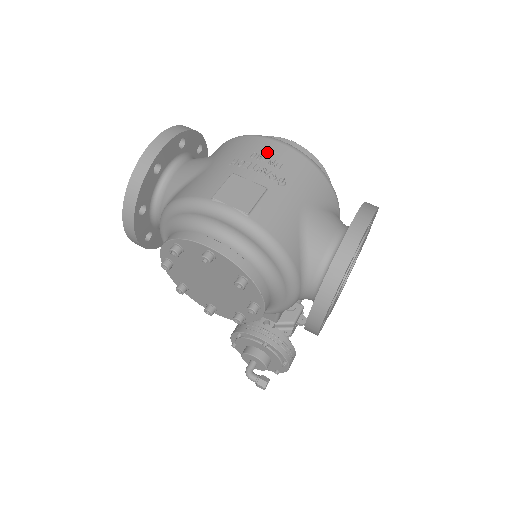
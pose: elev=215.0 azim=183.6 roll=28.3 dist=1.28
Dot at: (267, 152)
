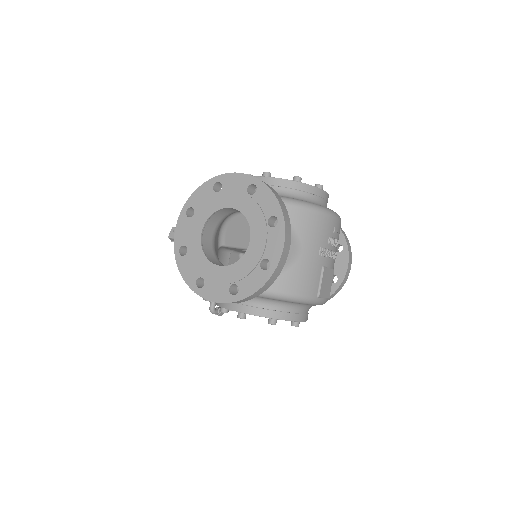
Dot at: (334, 234)
